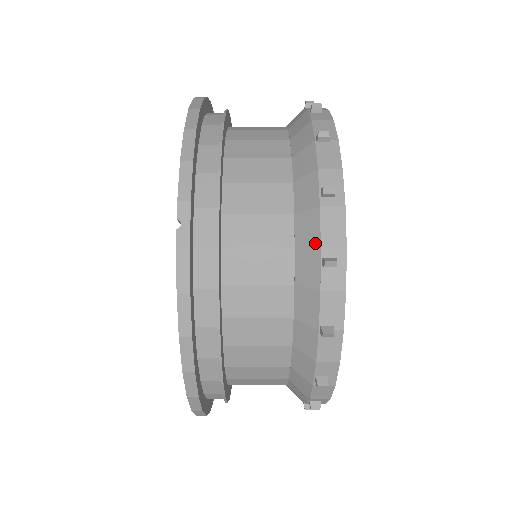
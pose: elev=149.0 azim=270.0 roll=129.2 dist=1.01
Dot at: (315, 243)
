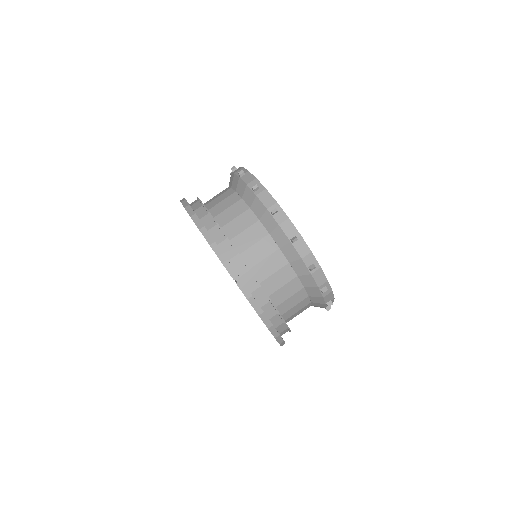
Dot at: occluded
